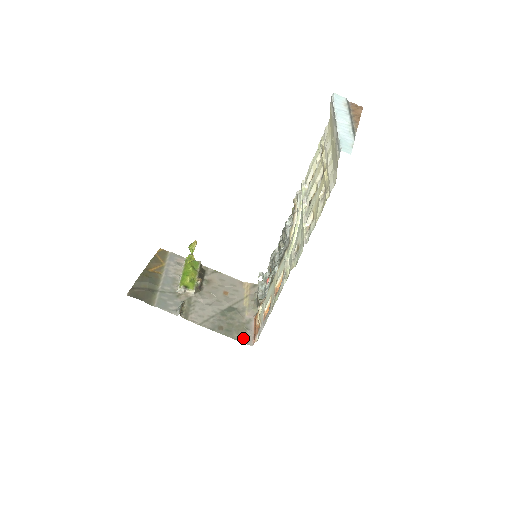
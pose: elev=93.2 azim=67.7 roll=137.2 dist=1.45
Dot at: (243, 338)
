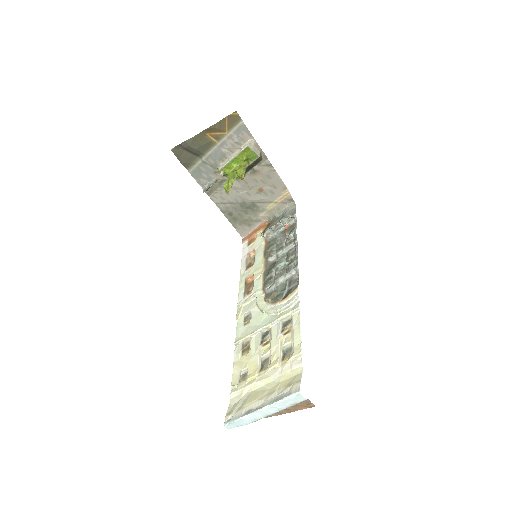
Dot at: (241, 229)
